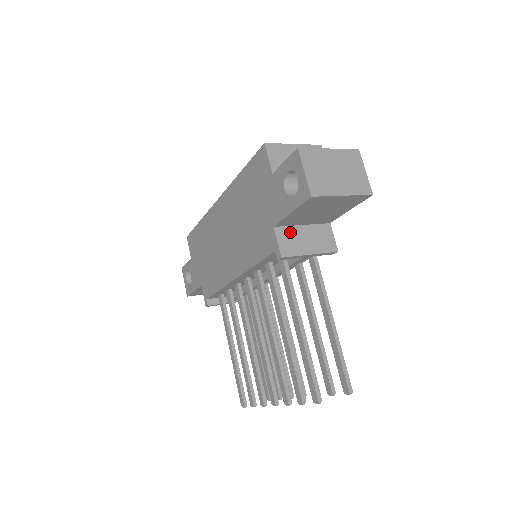
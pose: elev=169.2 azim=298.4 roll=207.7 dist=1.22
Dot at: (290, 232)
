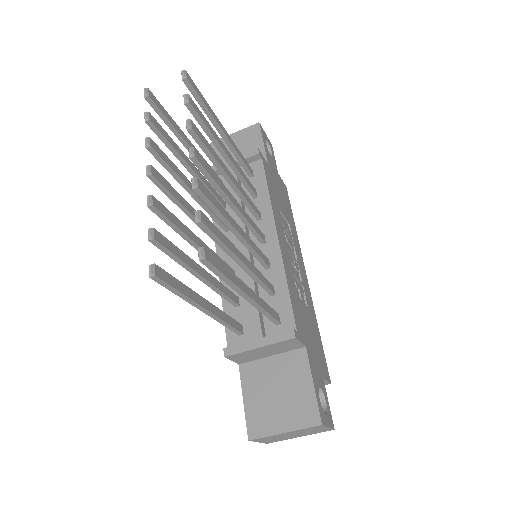
Dot at: occluded
